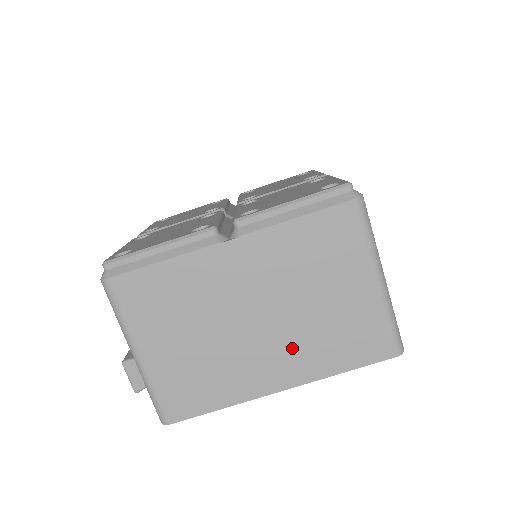
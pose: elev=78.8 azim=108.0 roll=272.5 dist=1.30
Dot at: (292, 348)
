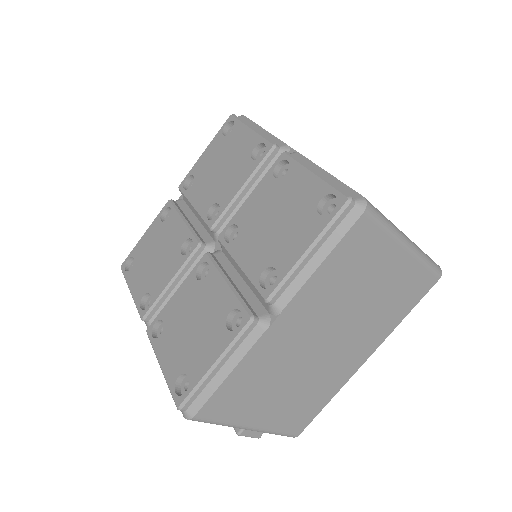
Dot at: (362, 335)
